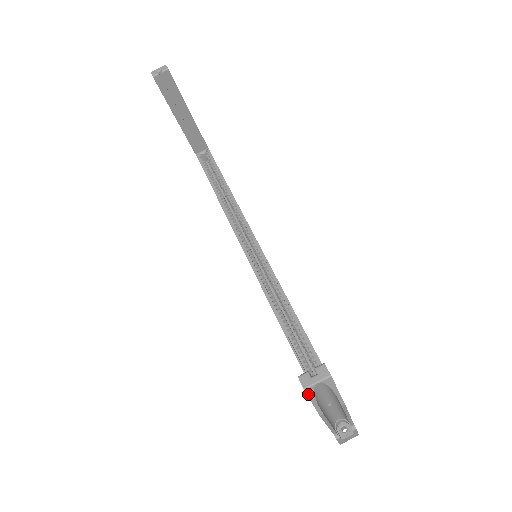
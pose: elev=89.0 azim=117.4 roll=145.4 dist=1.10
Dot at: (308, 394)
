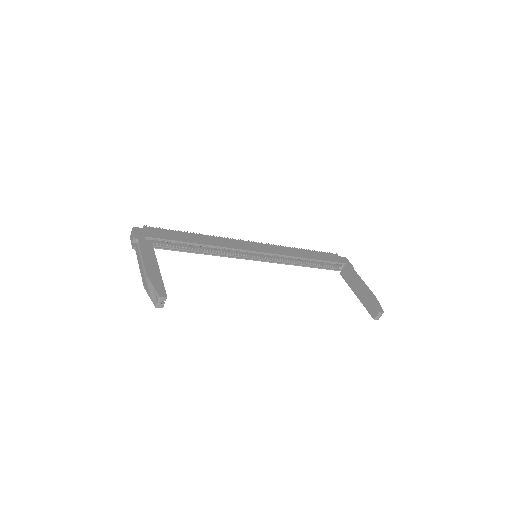
Dot at: occluded
